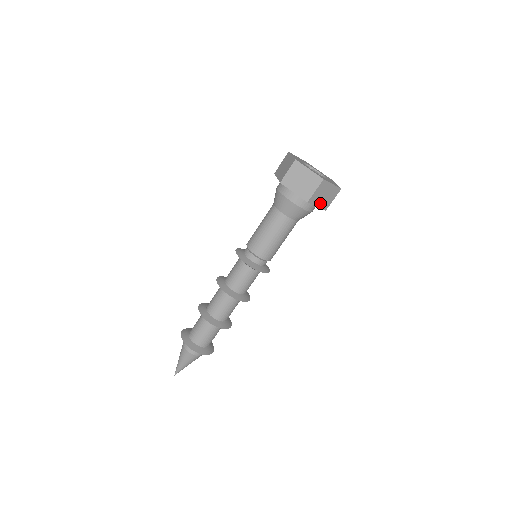
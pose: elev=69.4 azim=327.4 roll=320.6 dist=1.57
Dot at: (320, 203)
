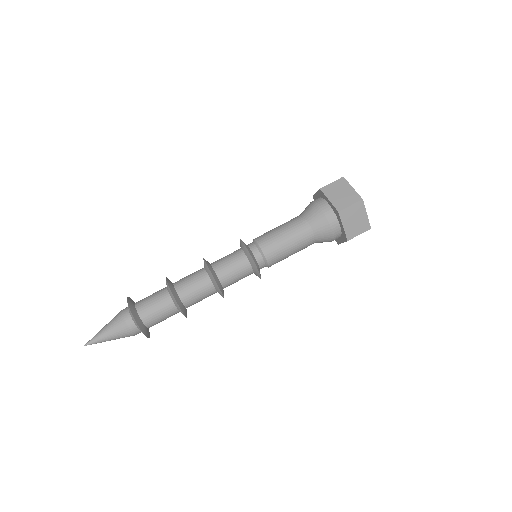
Dot at: (334, 199)
